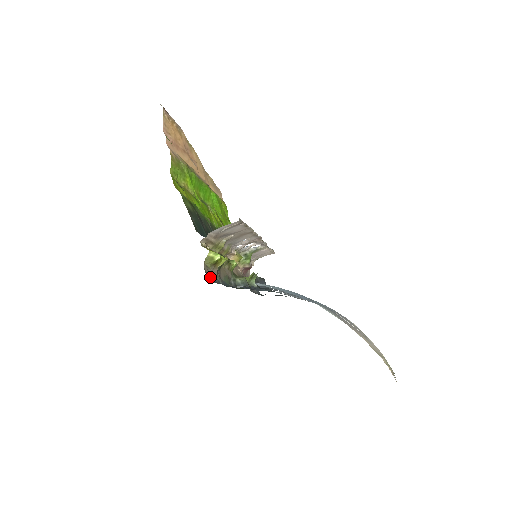
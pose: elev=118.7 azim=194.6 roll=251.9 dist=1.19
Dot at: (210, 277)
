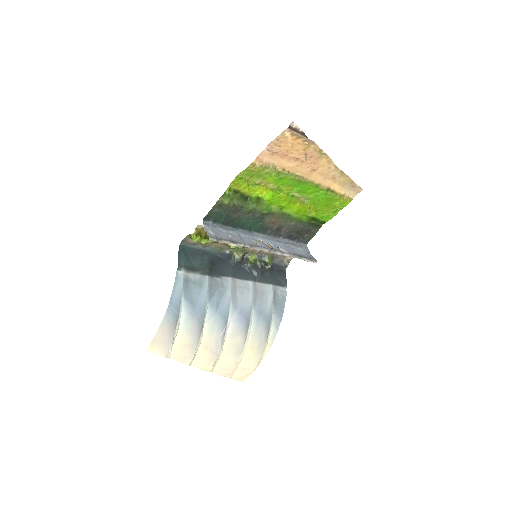
Dot at: (187, 242)
